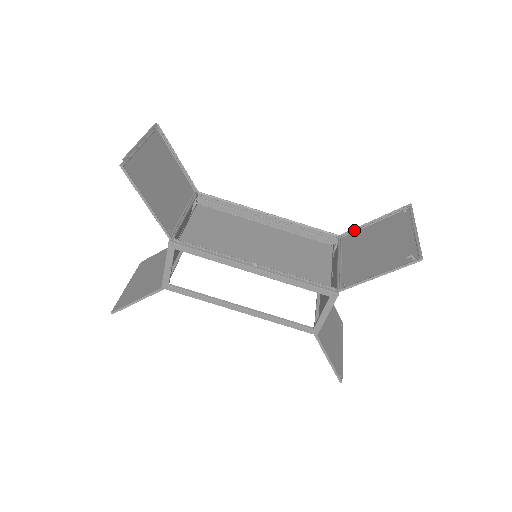
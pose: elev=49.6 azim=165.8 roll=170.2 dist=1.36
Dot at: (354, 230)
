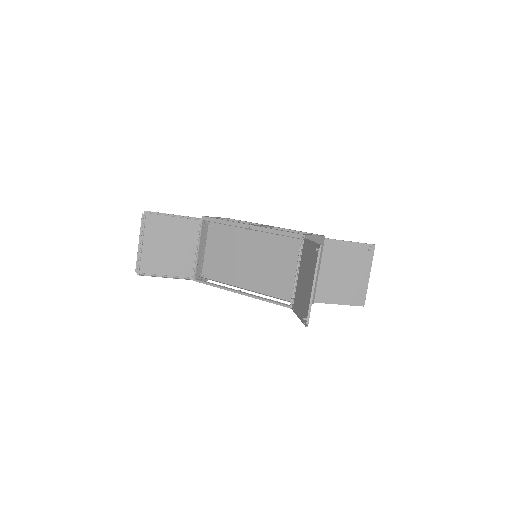
Dot at: occluded
